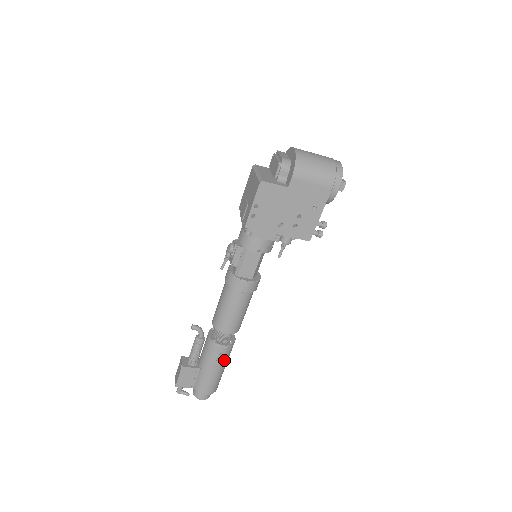
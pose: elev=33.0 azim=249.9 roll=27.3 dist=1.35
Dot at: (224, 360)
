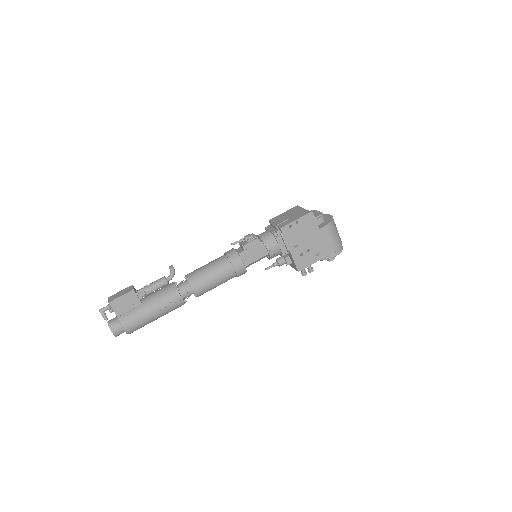
Dot at: (167, 311)
